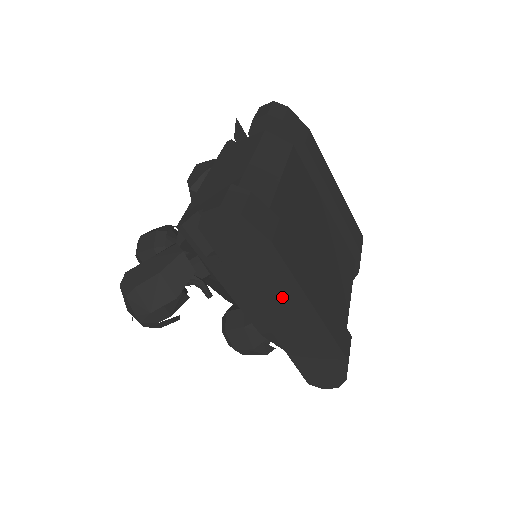
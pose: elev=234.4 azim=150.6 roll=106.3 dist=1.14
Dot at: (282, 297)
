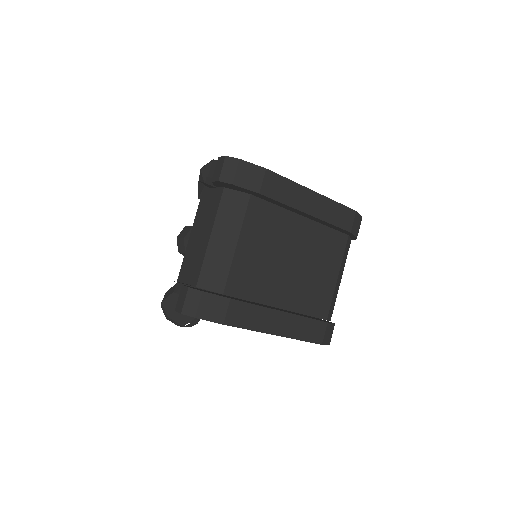
Dot at: occluded
